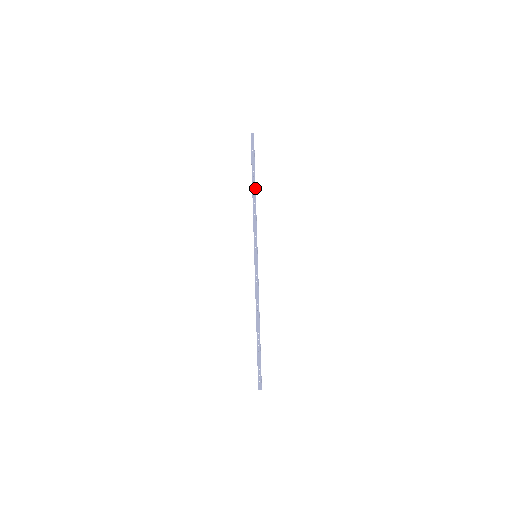
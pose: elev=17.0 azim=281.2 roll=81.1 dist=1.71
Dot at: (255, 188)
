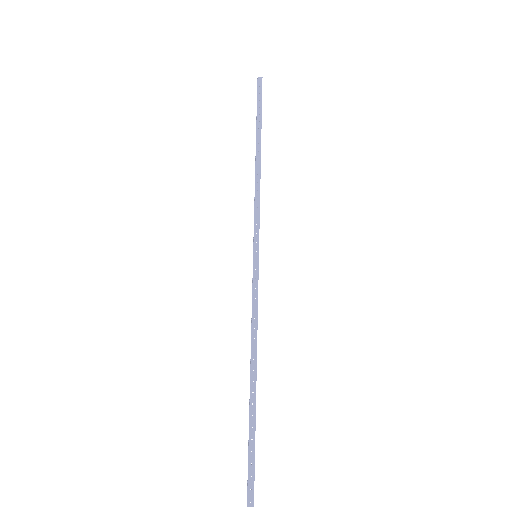
Dot at: (260, 152)
